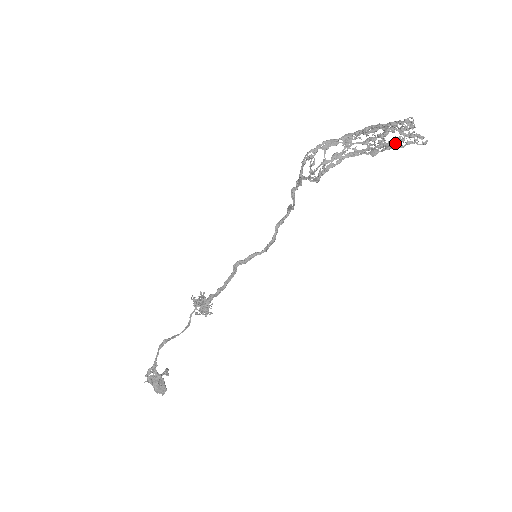
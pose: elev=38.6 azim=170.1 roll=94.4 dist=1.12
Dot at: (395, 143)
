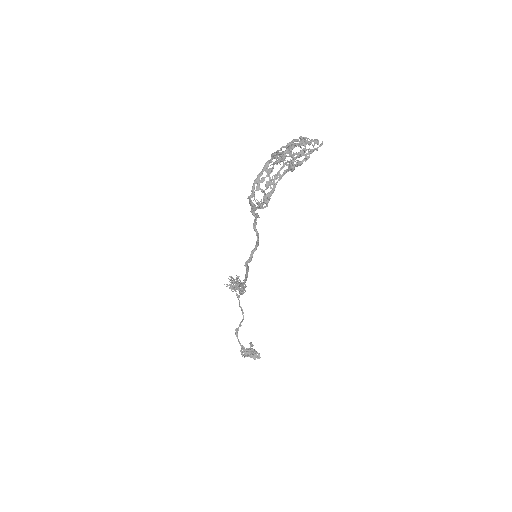
Dot at: occluded
